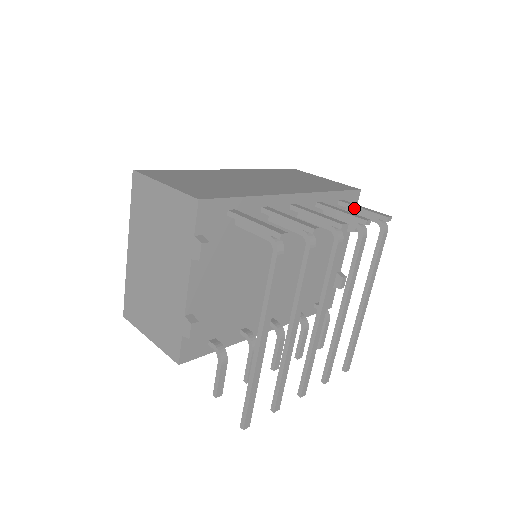
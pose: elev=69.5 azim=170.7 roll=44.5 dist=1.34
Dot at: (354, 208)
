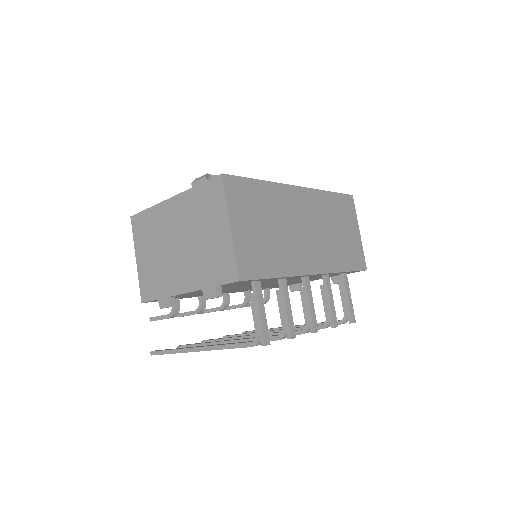
Dot at: (345, 290)
